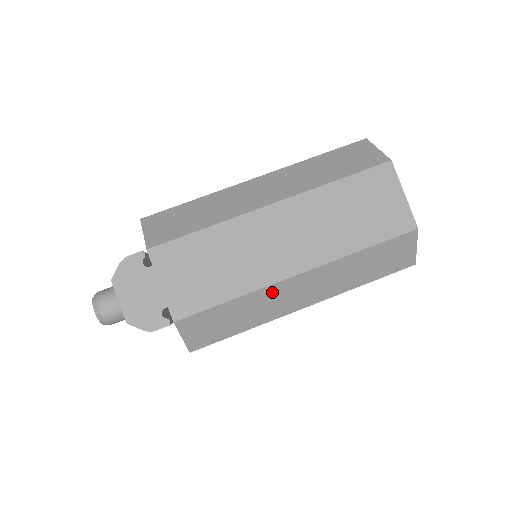
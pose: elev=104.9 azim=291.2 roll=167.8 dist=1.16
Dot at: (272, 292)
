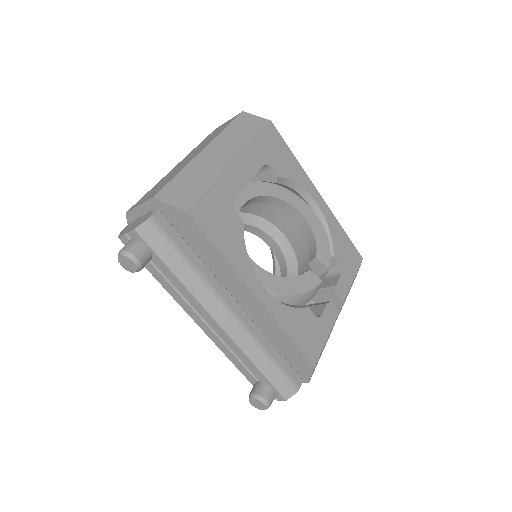
Dot at: (199, 162)
